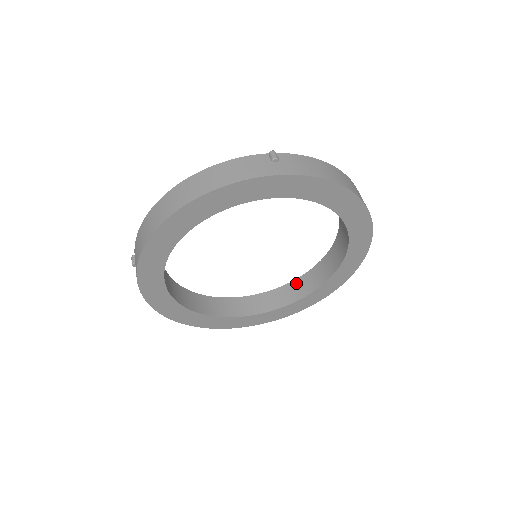
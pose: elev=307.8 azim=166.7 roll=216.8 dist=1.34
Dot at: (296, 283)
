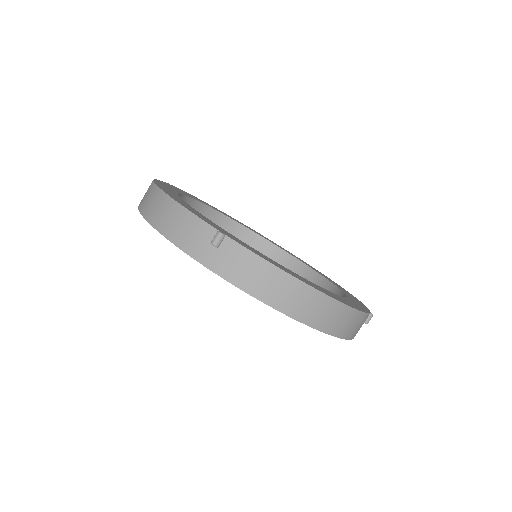
Dot at: (323, 282)
